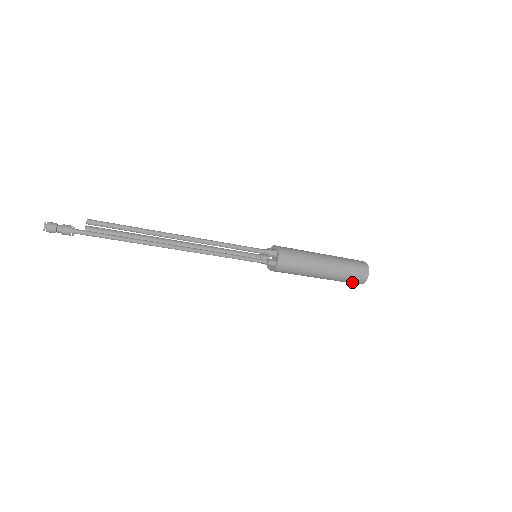
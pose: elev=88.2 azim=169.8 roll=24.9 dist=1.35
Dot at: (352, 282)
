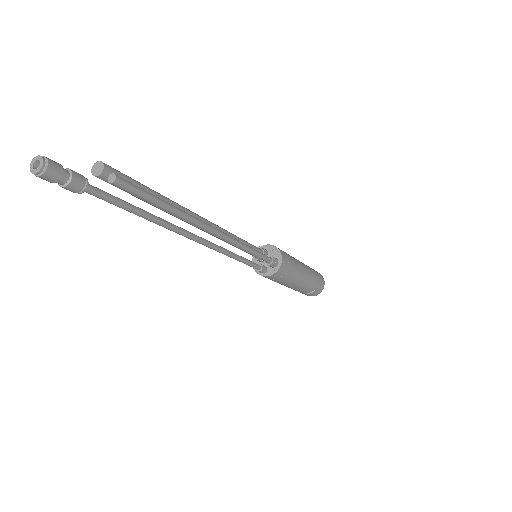
Dot at: occluded
